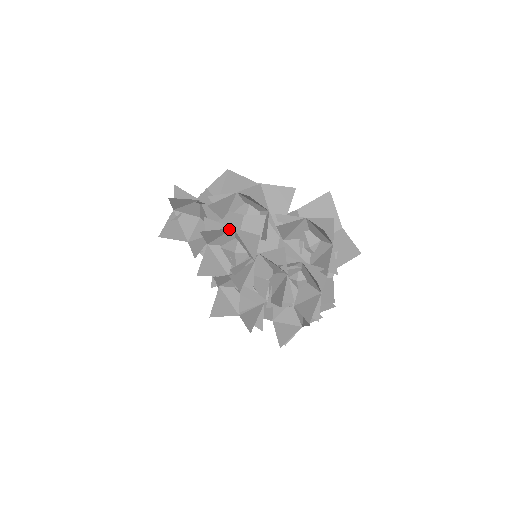
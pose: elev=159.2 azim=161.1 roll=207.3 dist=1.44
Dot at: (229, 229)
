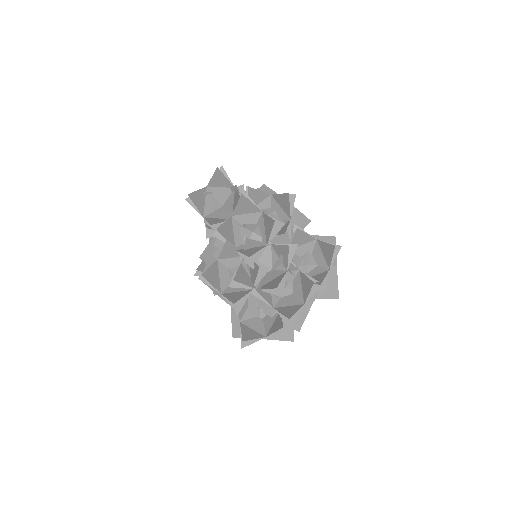
Dot at: (259, 210)
